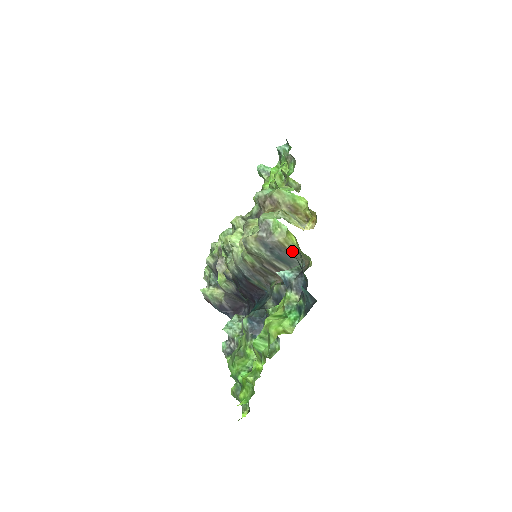
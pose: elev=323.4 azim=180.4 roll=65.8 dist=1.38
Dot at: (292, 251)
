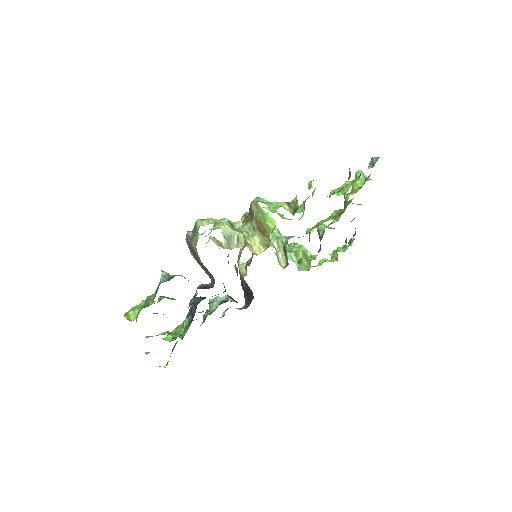
Dot at: occluded
